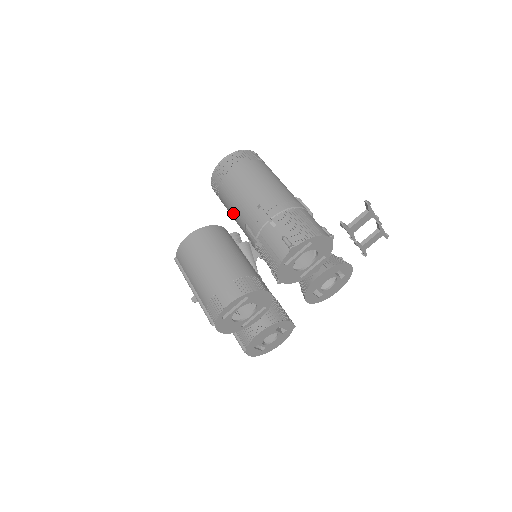
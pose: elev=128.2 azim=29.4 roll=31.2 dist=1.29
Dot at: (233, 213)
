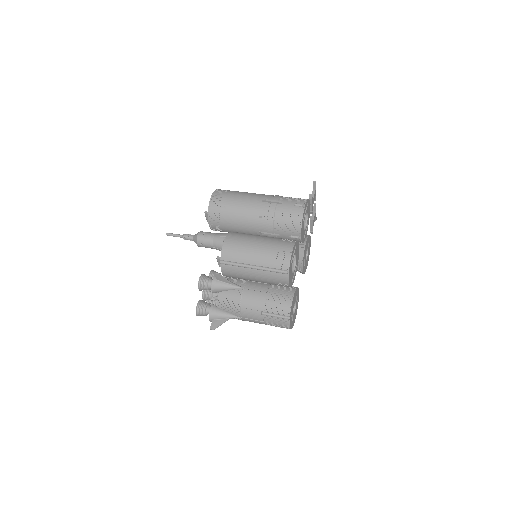
Dot at: (242, 219)
